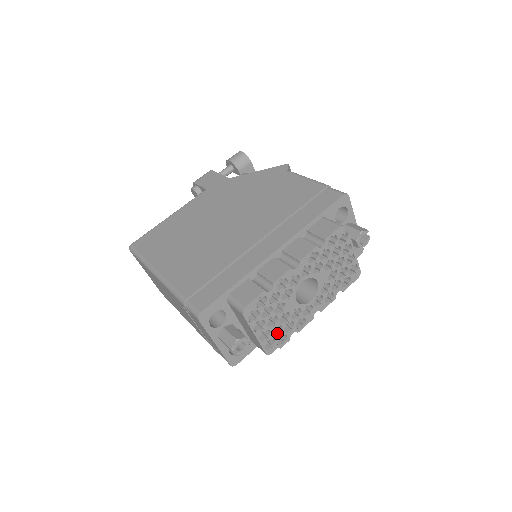
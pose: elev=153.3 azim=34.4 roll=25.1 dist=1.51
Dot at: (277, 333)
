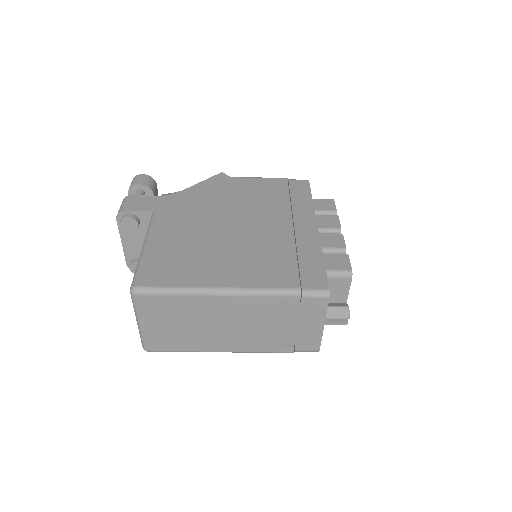
Dot at: occluded
